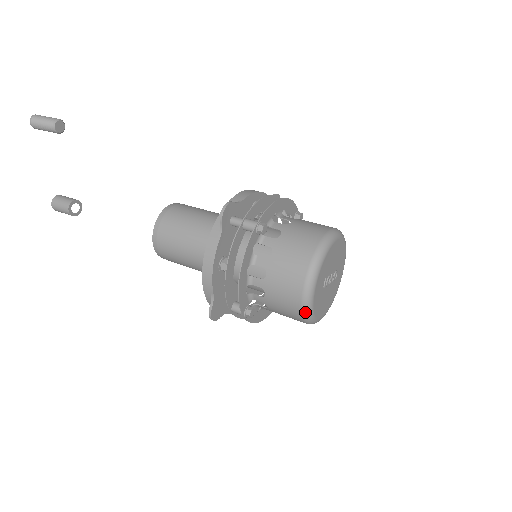
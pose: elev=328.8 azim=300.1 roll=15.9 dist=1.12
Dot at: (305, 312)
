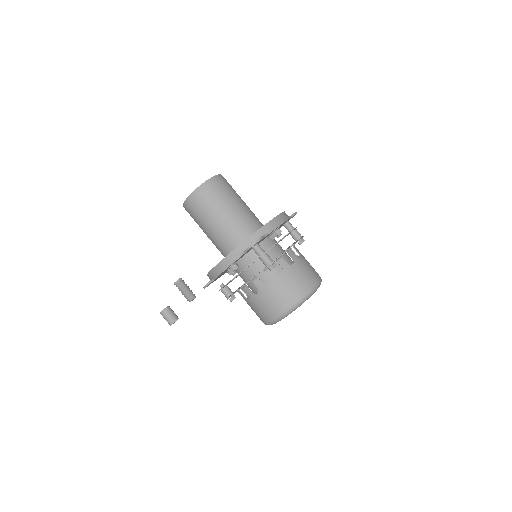
Dot at: (268, 324)
